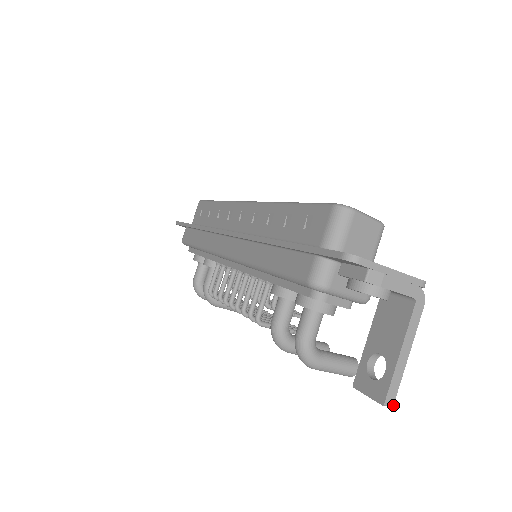
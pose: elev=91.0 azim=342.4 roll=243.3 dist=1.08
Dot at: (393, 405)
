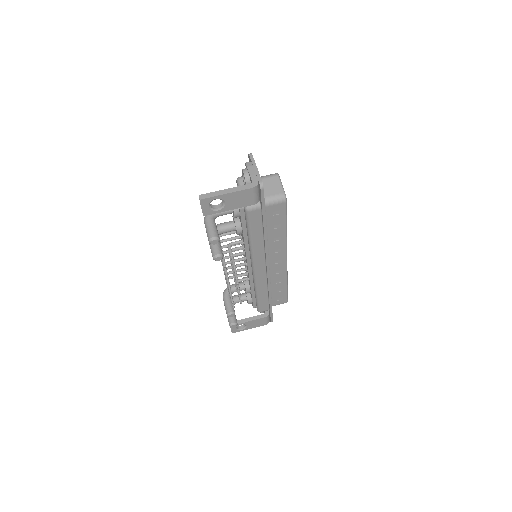
Dot at: (201, 199)
